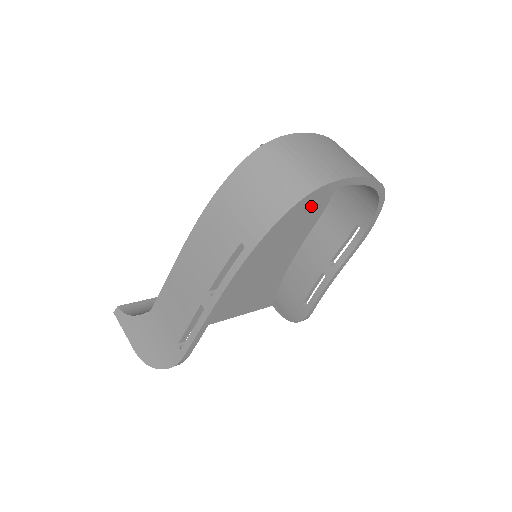
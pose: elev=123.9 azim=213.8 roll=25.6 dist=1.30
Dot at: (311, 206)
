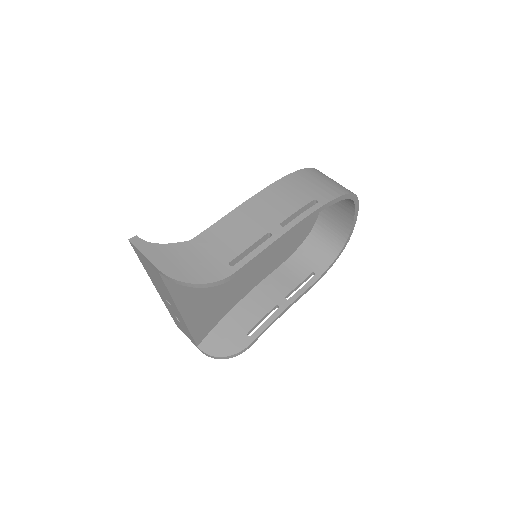
Dot at: (286, 248)
